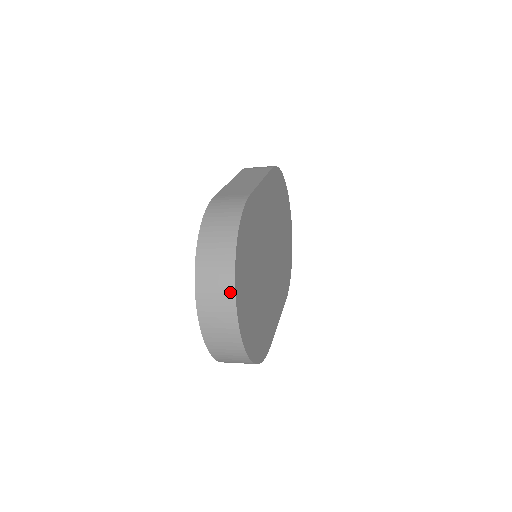
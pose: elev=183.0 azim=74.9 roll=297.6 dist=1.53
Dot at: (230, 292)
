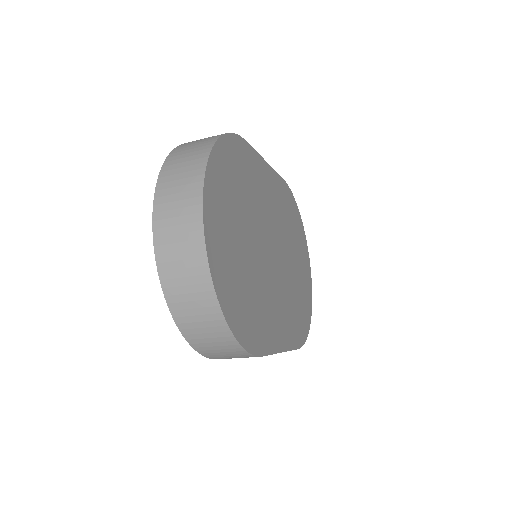
Dot at: (198, 181)
